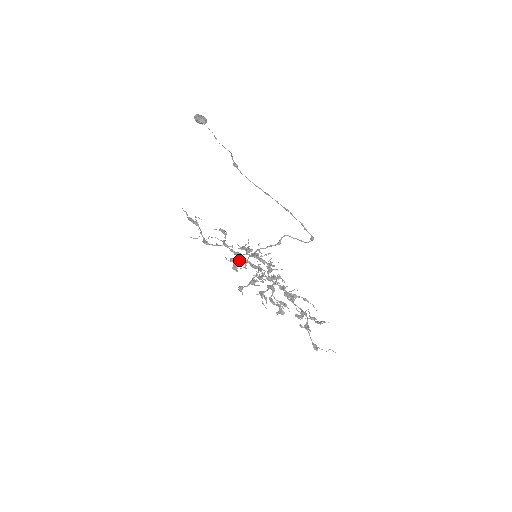
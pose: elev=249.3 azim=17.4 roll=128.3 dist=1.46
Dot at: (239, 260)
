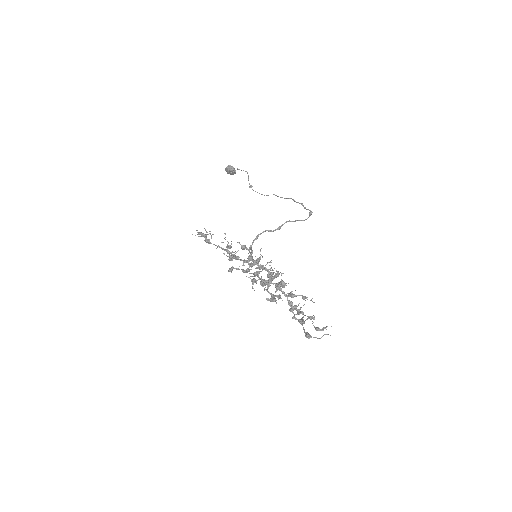
Dot at: (236, 252)
